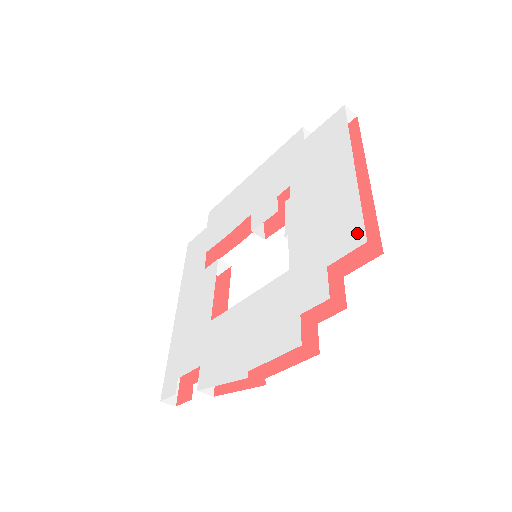
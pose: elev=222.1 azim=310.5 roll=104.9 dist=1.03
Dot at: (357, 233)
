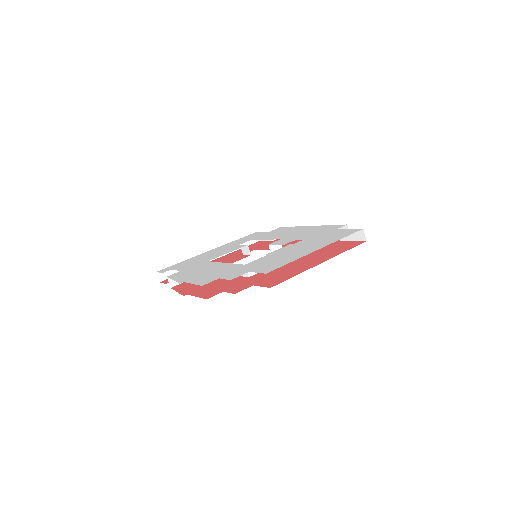
Dot at: (271, 269)
